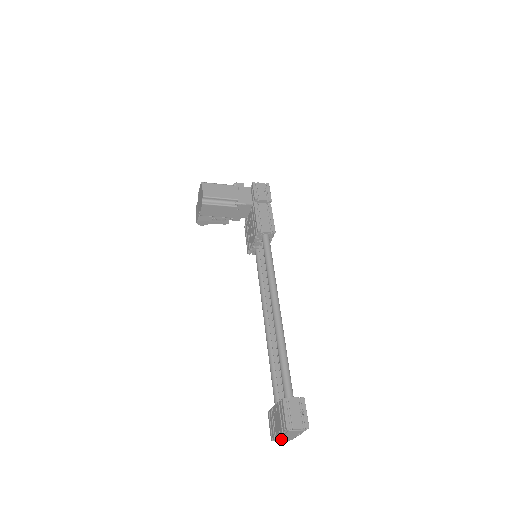
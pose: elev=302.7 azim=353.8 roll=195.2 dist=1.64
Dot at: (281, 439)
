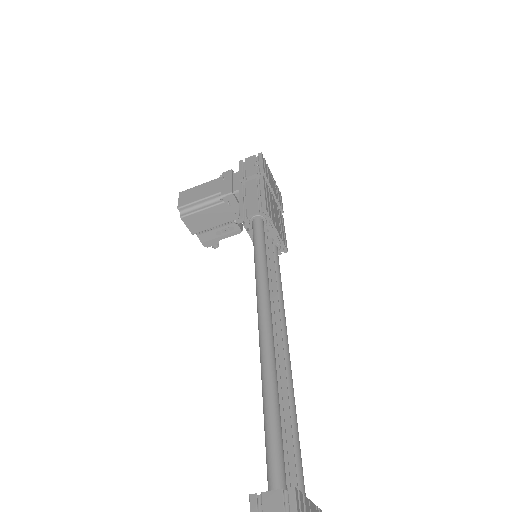
Dot at: out of frame
